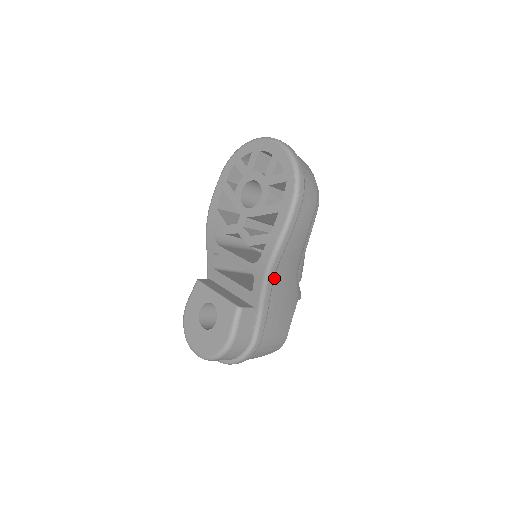
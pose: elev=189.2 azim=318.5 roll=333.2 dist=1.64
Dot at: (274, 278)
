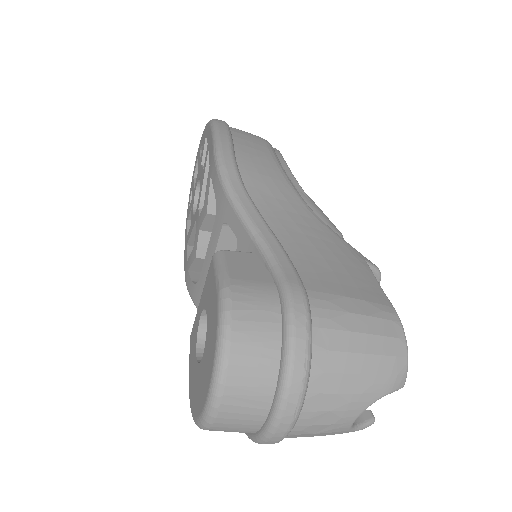
Dot at: (253, 201)
